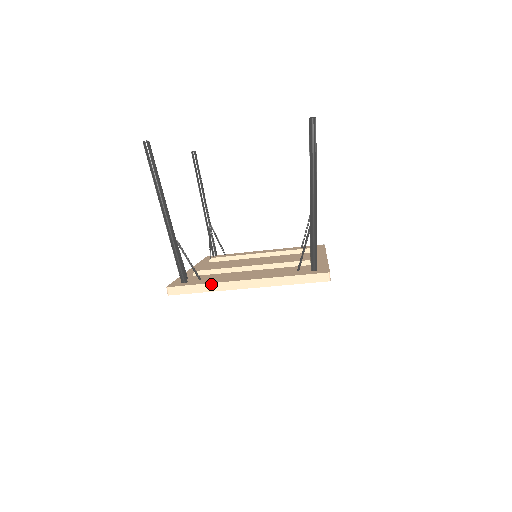
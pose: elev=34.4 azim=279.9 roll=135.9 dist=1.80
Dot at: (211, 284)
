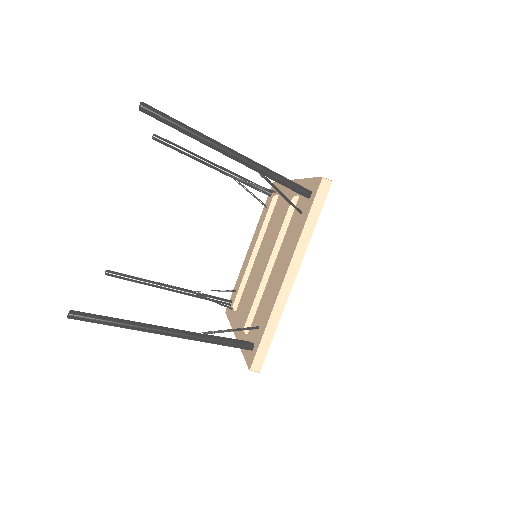
Dot at: (271, 317)
